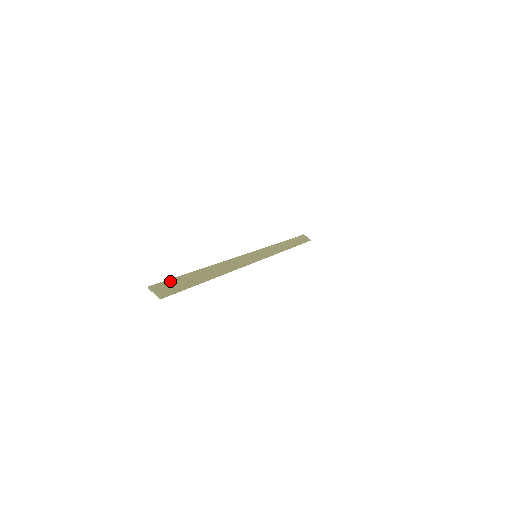
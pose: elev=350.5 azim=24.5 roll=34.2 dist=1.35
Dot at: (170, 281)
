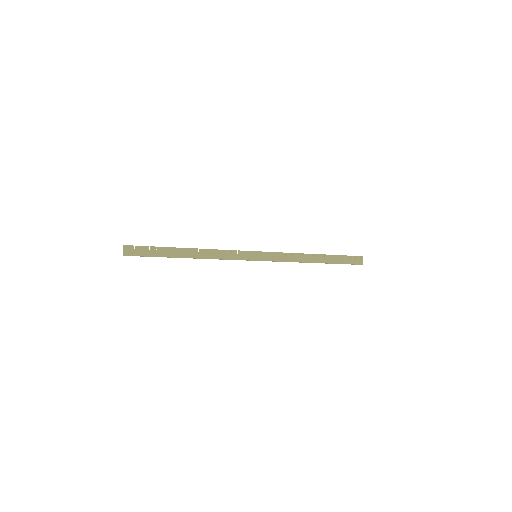
Dot at: (144, 247)
